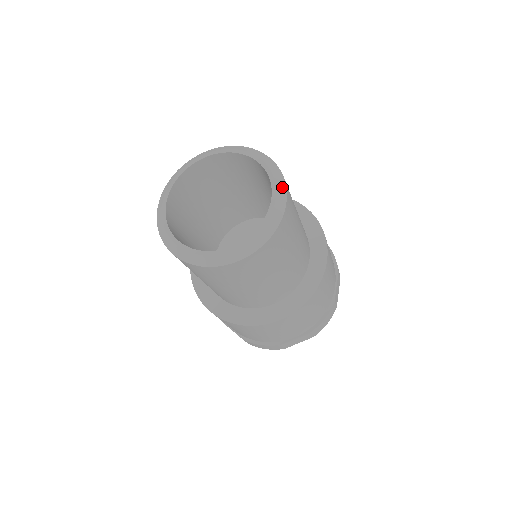
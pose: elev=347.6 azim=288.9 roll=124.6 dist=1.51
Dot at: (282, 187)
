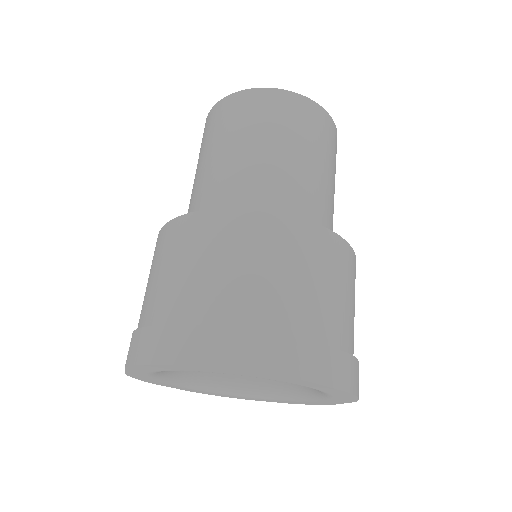
Dot at: occluded
